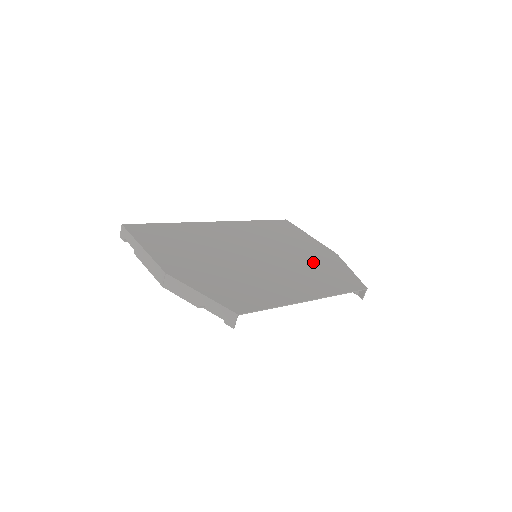
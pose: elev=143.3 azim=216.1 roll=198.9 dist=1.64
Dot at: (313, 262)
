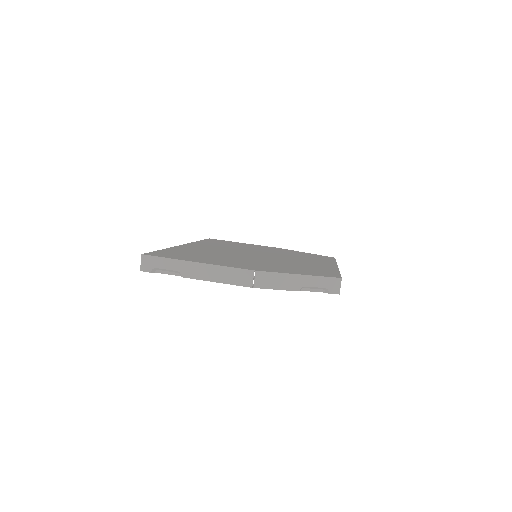
Dot at: occluded
